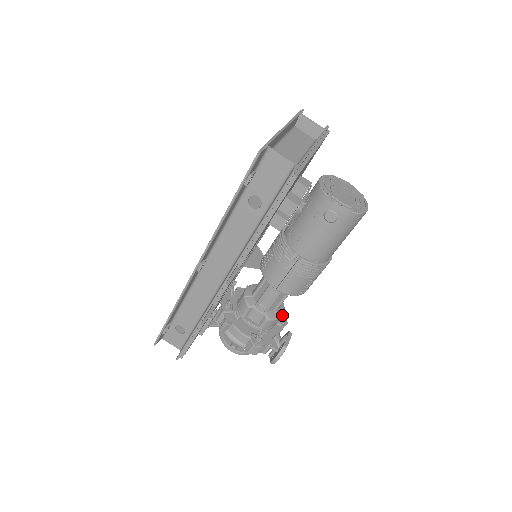
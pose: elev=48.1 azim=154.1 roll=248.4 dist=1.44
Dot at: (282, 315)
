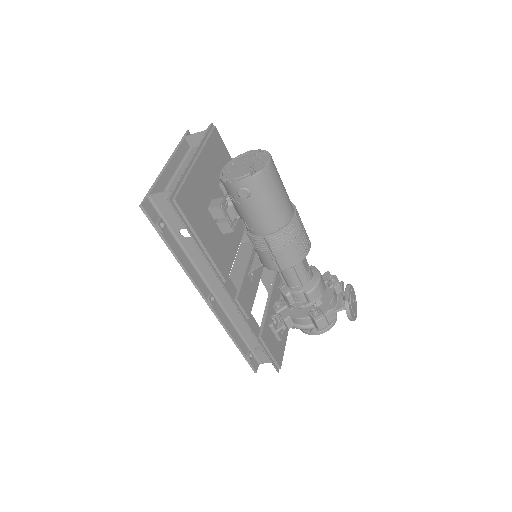
Dot at: (319, 280)
